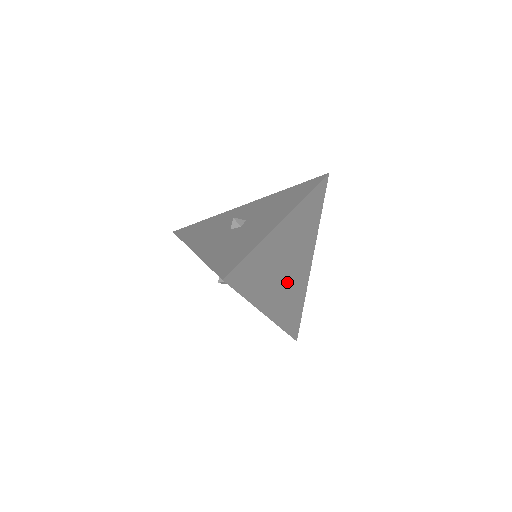
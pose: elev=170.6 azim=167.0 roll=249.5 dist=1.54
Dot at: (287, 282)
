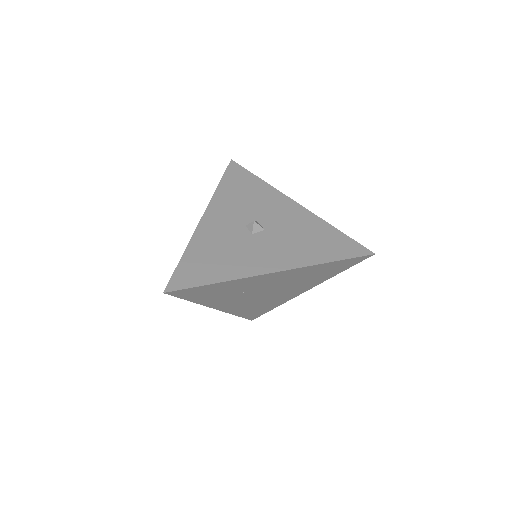
Dot at: (257, 298)
